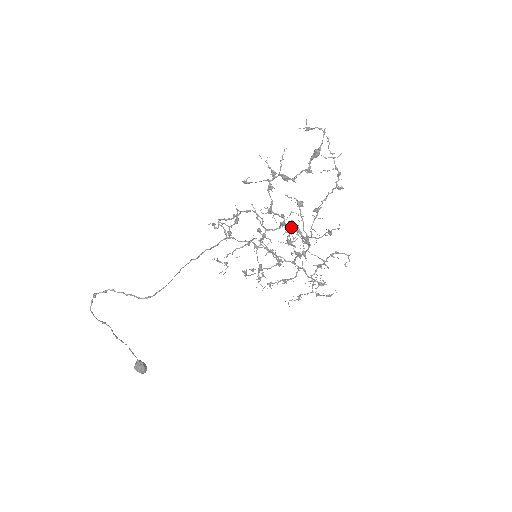
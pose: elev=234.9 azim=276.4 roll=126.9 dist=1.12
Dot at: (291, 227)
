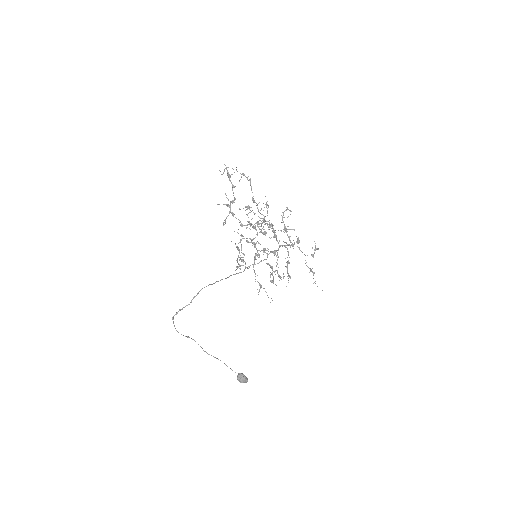
Dot at: (256, 223)
